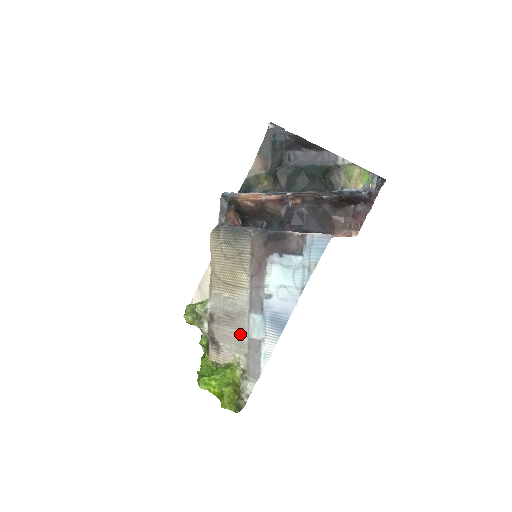
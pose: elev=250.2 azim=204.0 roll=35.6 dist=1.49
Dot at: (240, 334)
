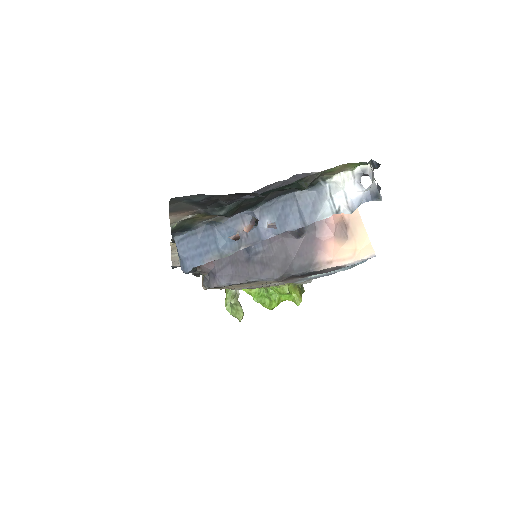
Dot at: occluded
